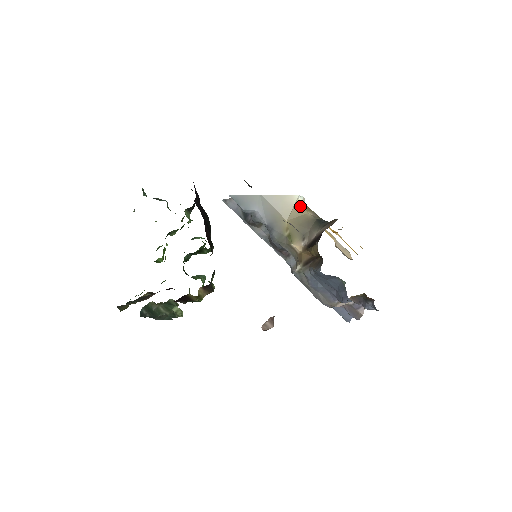
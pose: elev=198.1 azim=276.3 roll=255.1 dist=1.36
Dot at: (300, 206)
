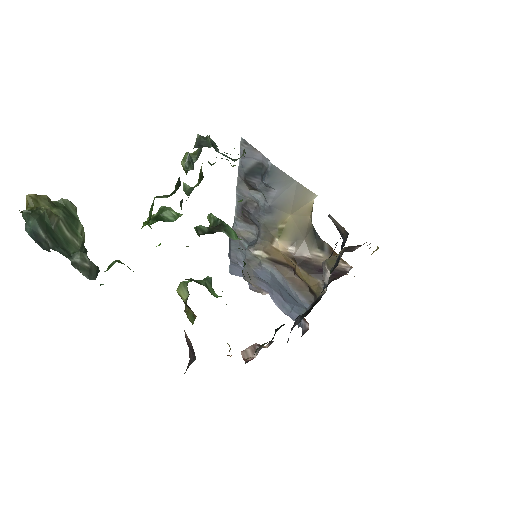
Dot at: (310, 206)
